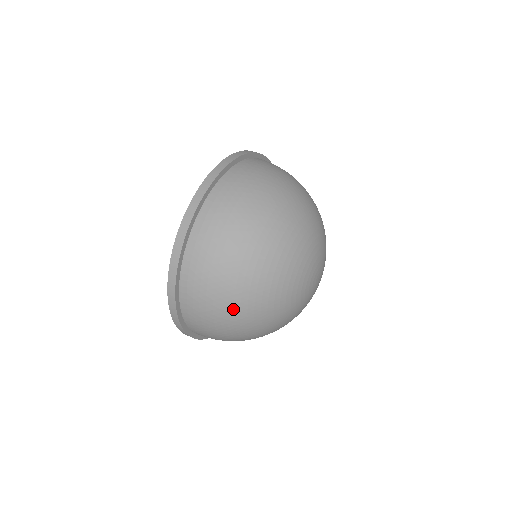
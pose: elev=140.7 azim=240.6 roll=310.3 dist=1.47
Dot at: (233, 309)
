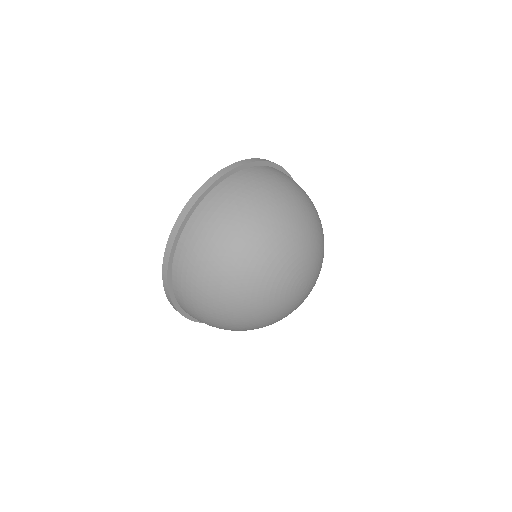
Dot at: (216, 316)
